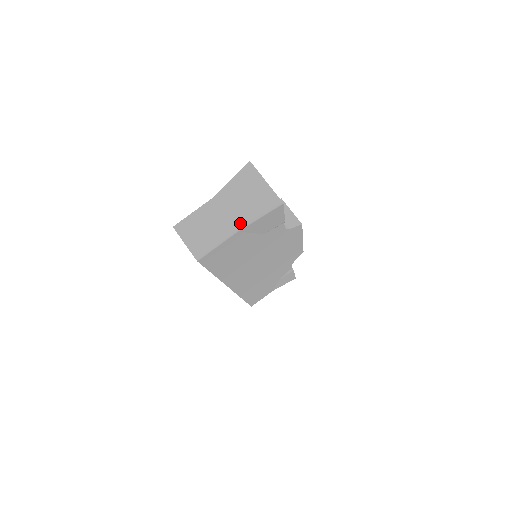
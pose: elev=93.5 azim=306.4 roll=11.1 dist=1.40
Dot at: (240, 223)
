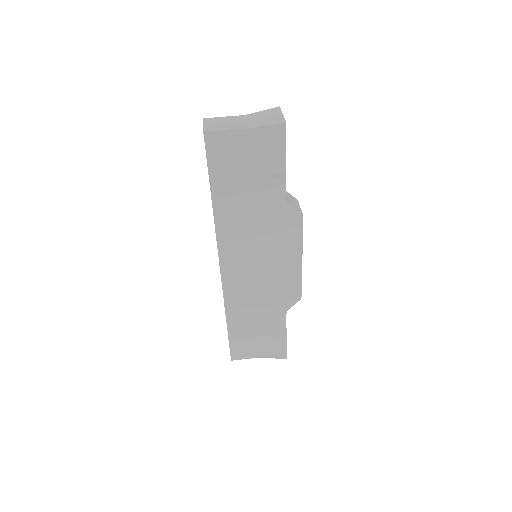
Dot at: (249, 125)
